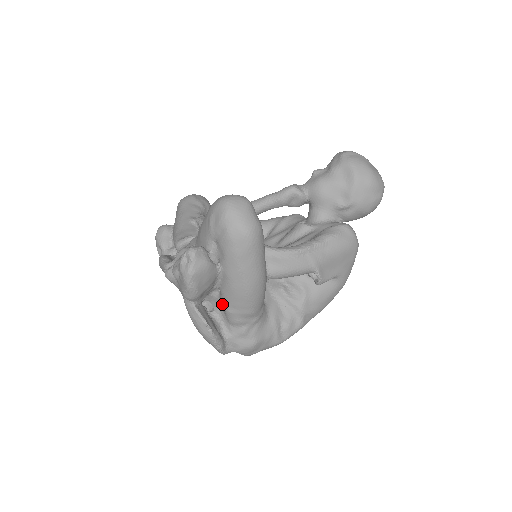
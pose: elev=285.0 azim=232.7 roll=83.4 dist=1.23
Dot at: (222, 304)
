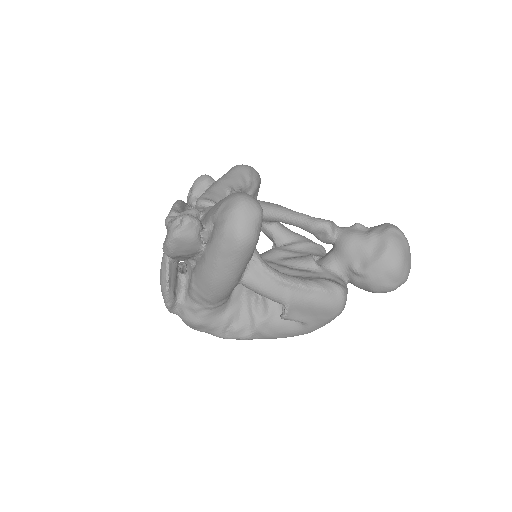
Dot at: occluded
